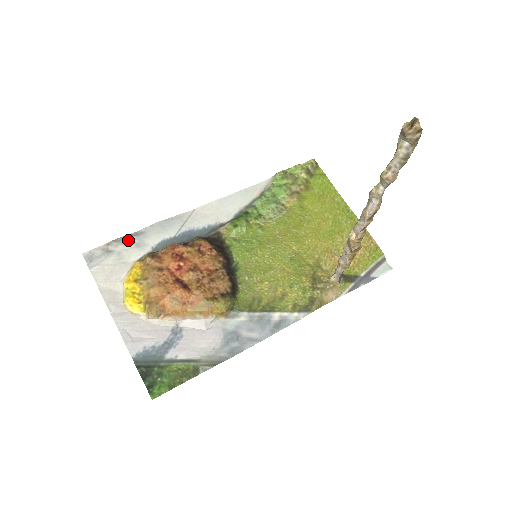
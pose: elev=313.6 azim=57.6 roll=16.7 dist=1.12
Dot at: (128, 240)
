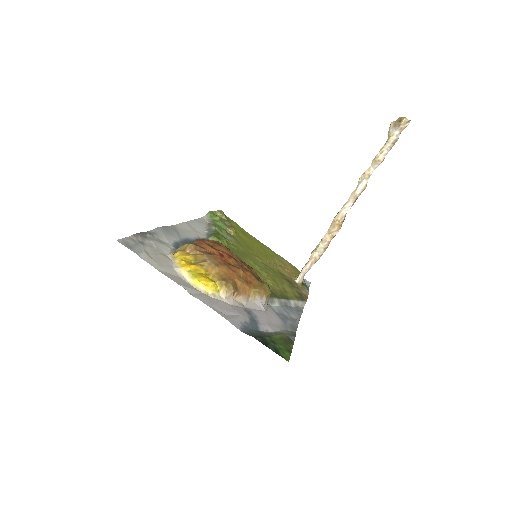
Dot at: (148, 236)
